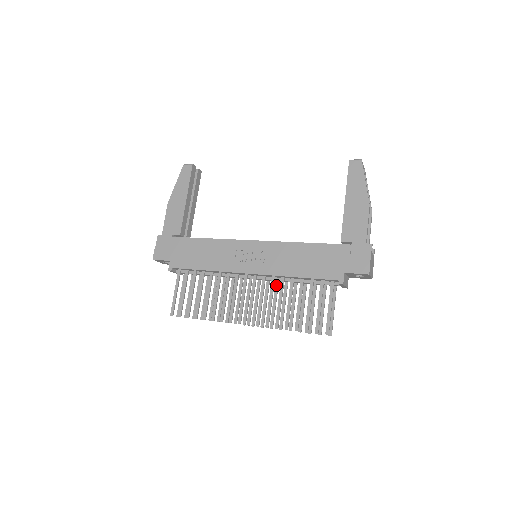
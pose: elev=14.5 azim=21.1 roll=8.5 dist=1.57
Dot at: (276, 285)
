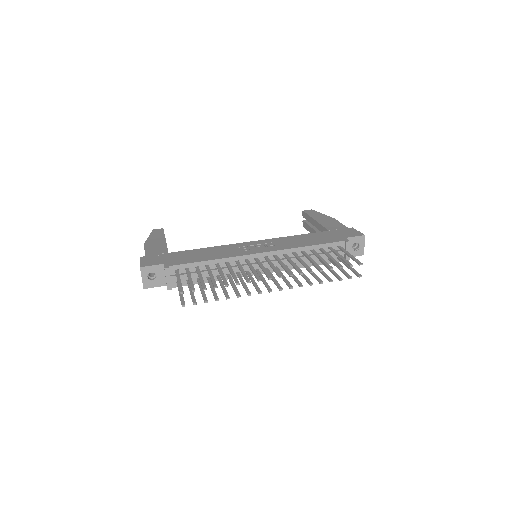
Dot at: occluded
